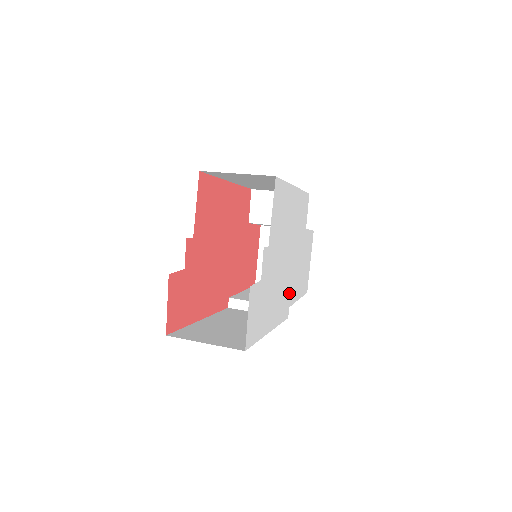
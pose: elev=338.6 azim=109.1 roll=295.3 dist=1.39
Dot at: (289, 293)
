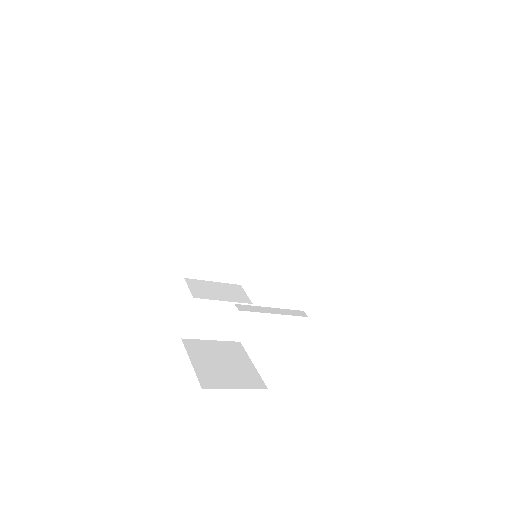
Dot at: occluded
